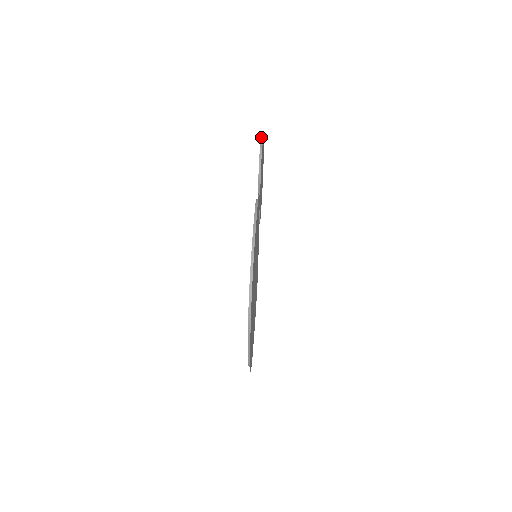
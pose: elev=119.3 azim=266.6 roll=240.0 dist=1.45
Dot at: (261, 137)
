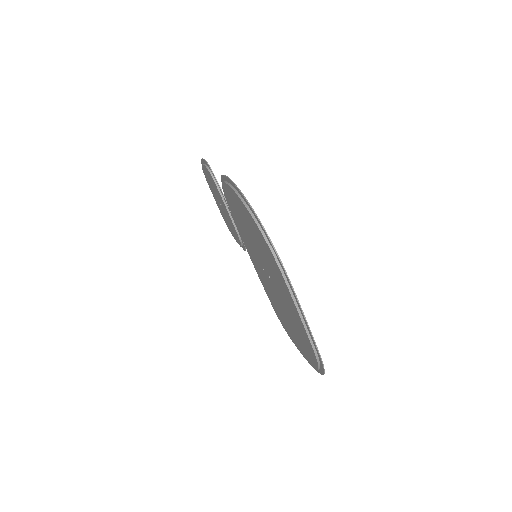
Dot at: occluded
